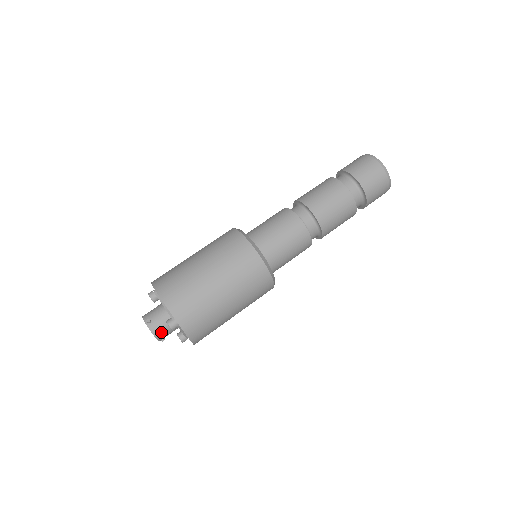
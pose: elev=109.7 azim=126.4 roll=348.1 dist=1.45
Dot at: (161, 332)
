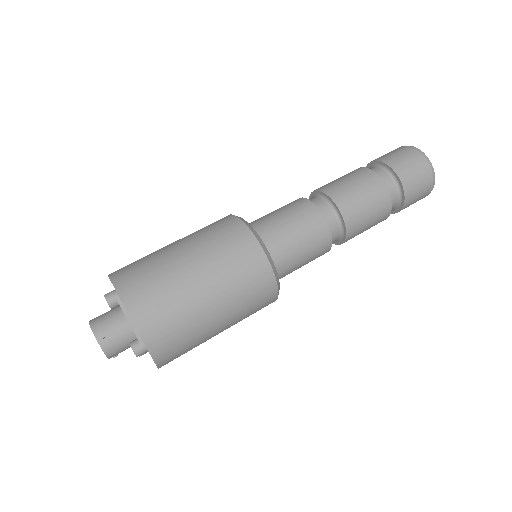
Dot at: (117, 351)
